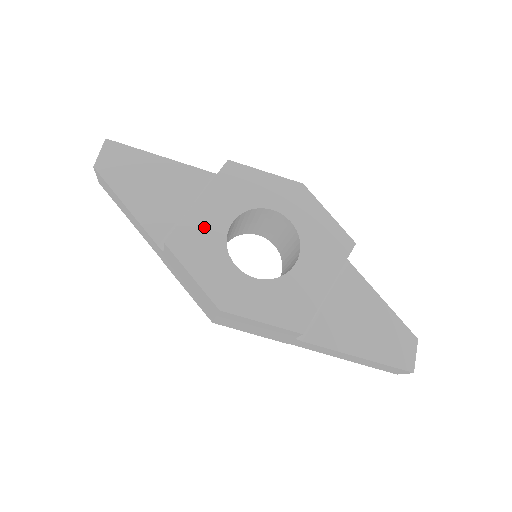
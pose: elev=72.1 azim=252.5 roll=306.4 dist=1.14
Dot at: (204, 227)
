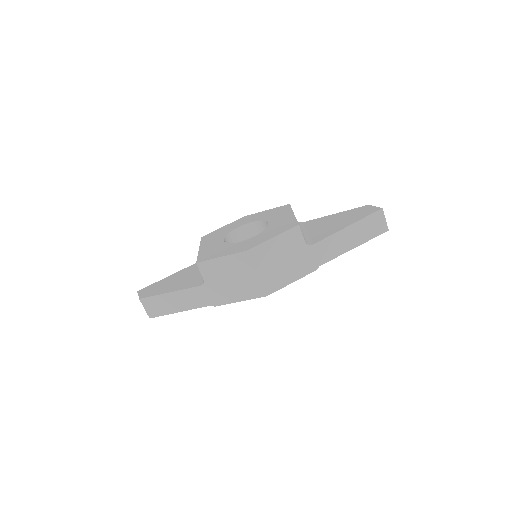
Dot at: (211, 249)
